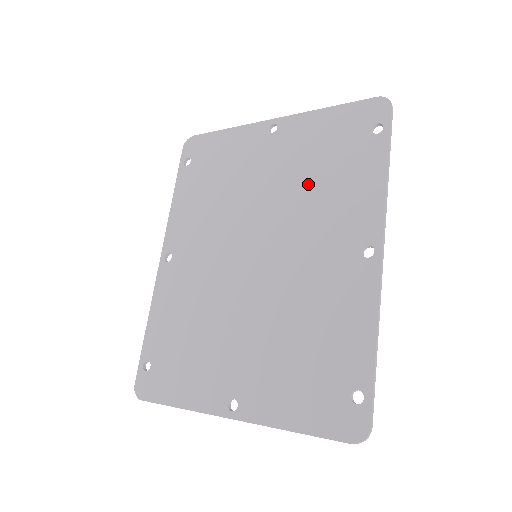
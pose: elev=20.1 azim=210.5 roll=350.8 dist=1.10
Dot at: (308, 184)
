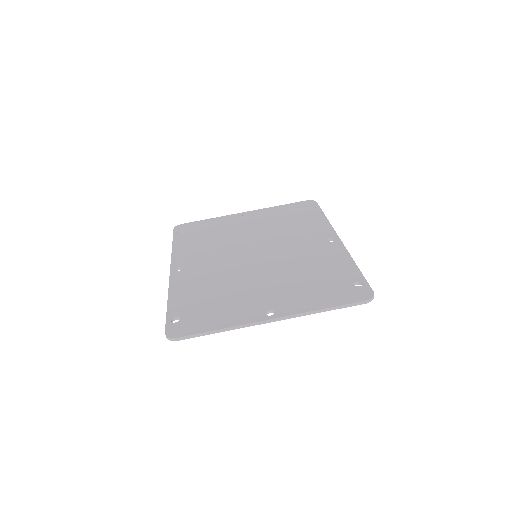
Dot at: (281, 227)
